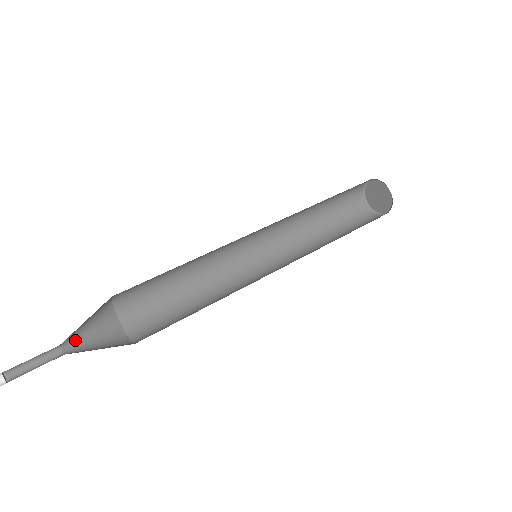
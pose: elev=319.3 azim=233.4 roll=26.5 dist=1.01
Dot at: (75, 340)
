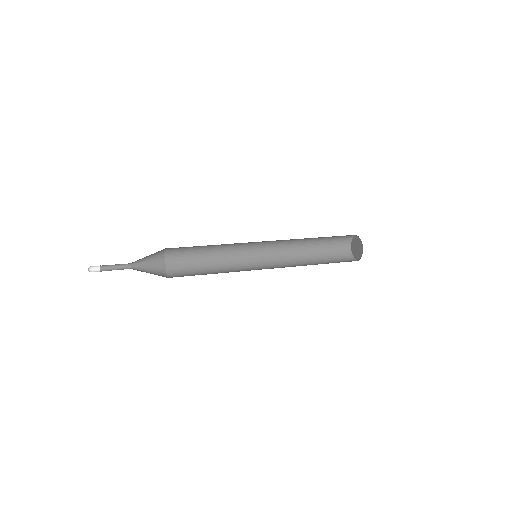
Dot at: (139, 261)
